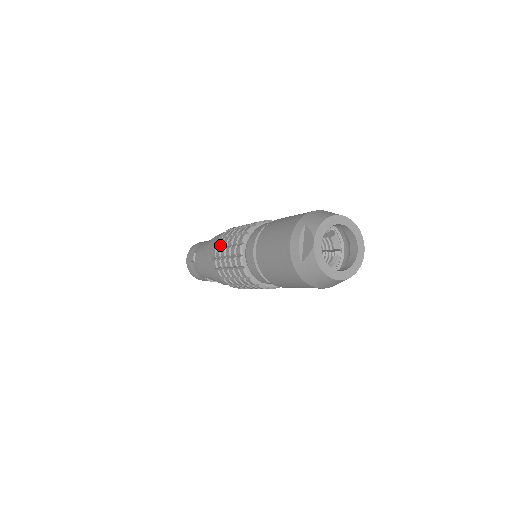
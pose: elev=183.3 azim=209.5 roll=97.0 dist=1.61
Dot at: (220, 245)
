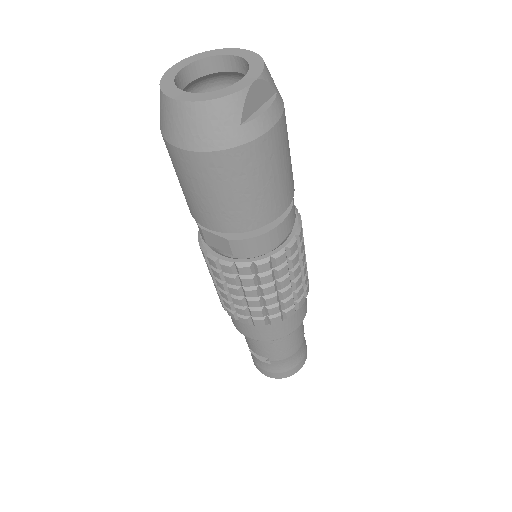
Dot at: occluded
